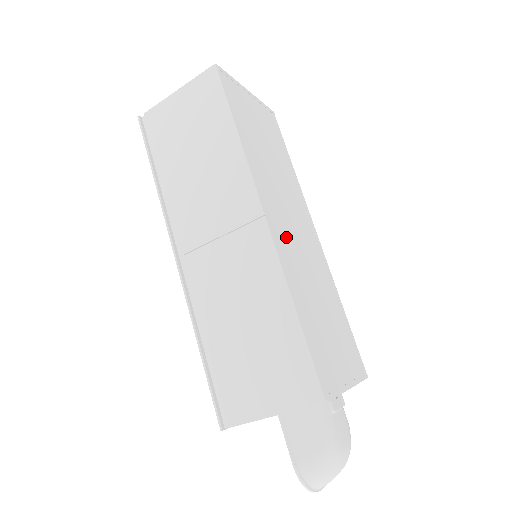
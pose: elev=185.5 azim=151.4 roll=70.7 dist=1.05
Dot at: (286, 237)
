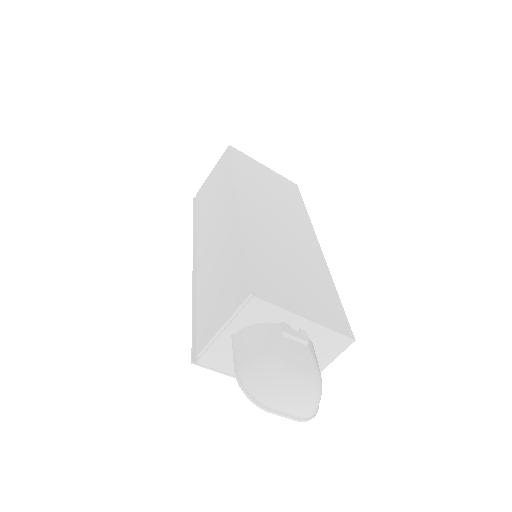
Dot at: (261, 221)
